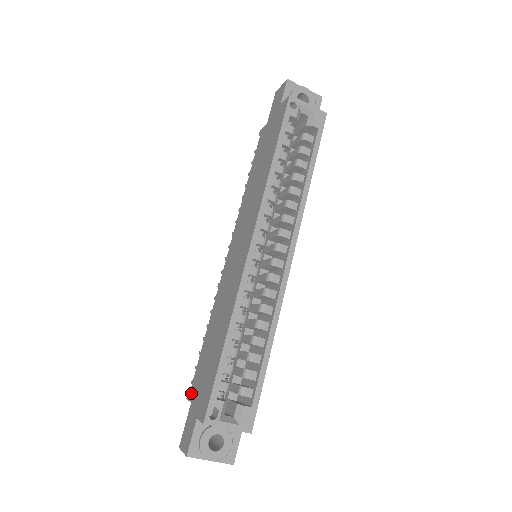
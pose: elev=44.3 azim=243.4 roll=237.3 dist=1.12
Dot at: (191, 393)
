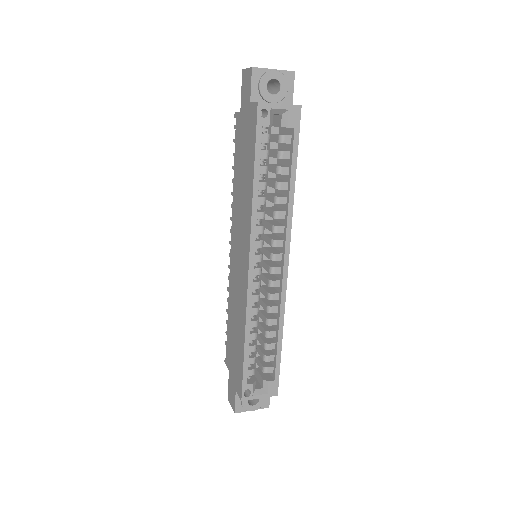
Dot at: (227, 362)
